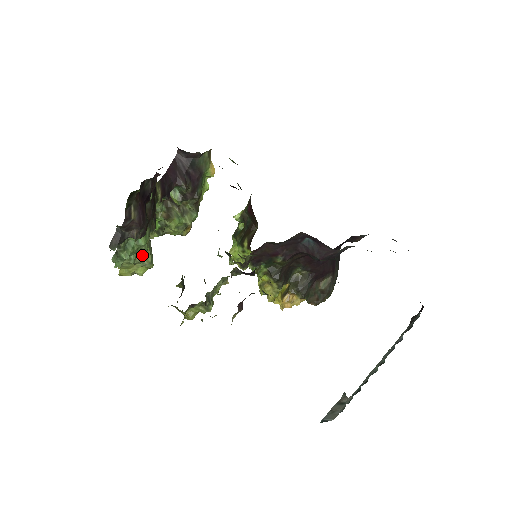
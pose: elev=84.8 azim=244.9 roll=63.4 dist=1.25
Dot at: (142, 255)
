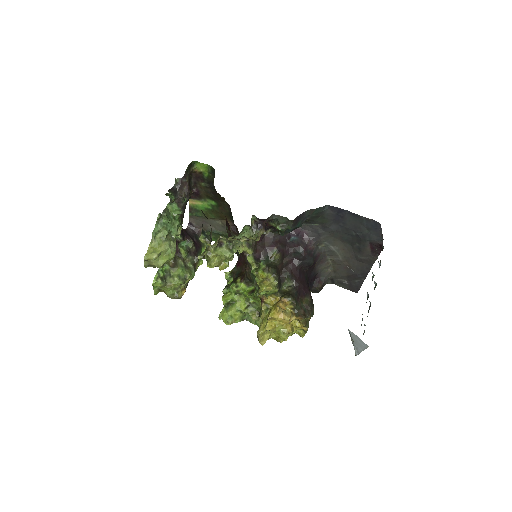
Dot at: (171, 239)
